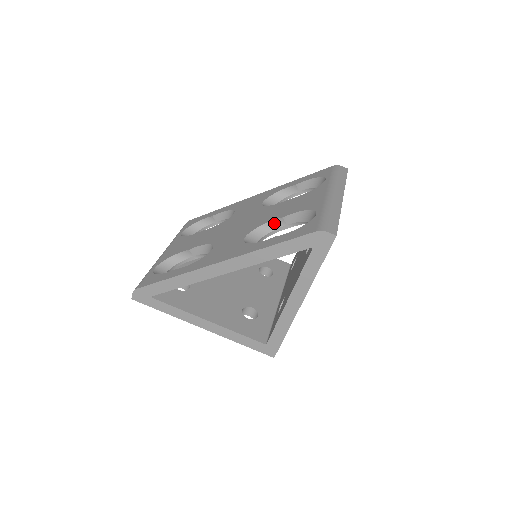
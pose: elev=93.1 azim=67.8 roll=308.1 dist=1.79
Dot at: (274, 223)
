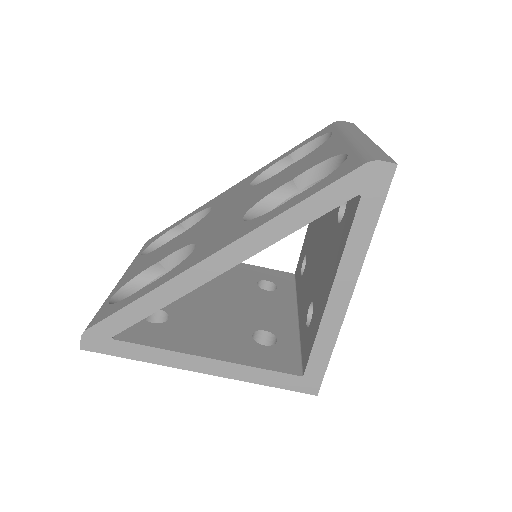
Dot at: (280, 192)
